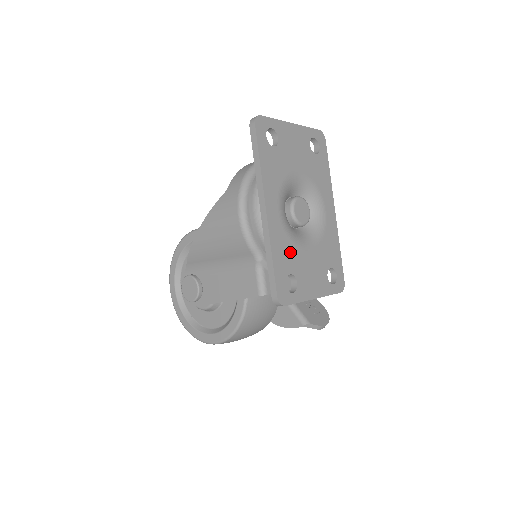
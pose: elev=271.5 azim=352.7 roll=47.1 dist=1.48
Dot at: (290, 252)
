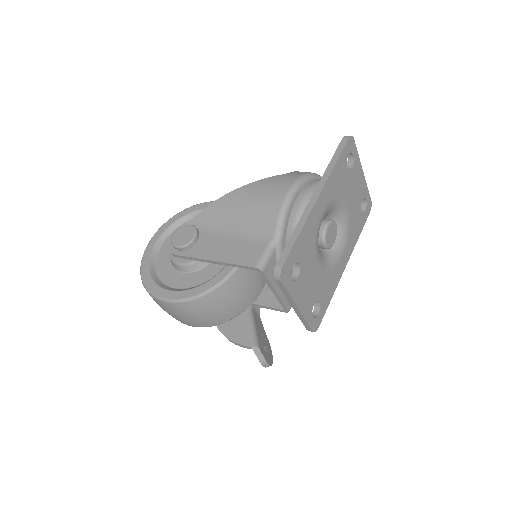
Dot at: (309, 249)
